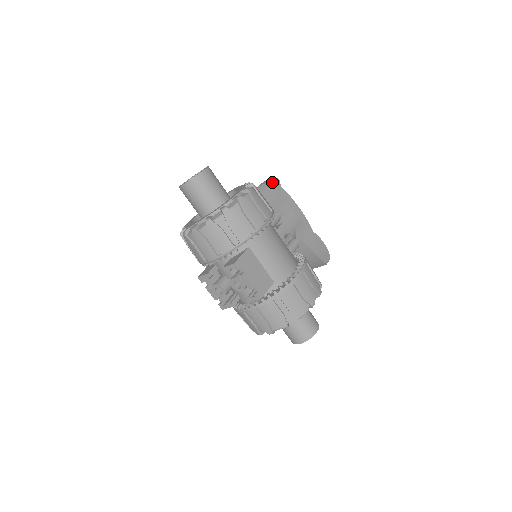
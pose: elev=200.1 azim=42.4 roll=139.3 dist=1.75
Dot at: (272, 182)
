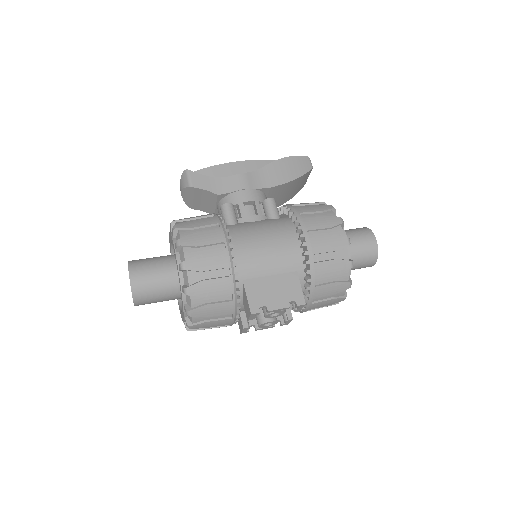
Dot at: (185, 181)
